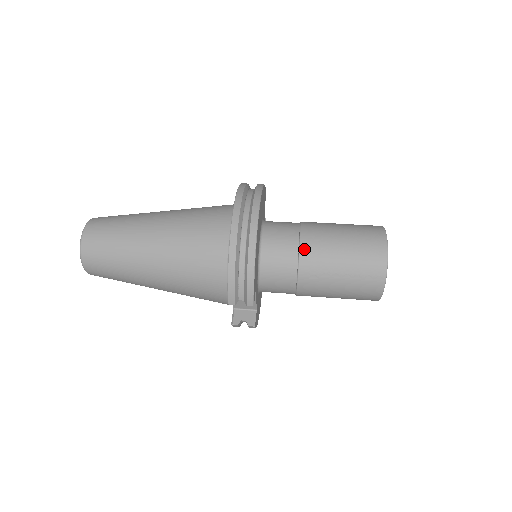
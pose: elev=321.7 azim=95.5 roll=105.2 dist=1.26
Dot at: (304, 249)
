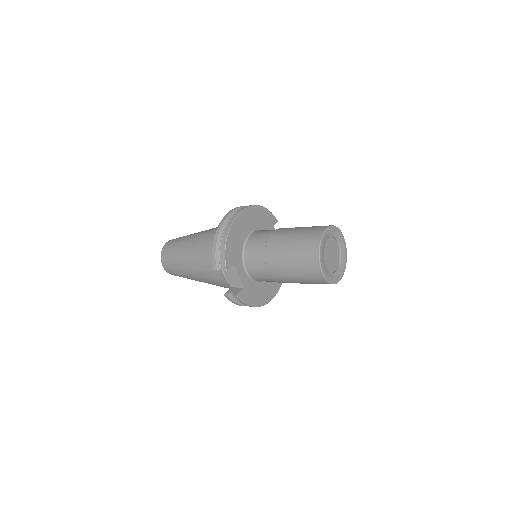
Dot at: (270, 239)
